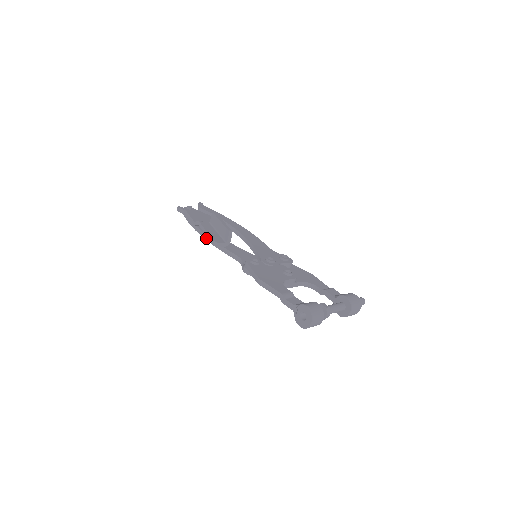
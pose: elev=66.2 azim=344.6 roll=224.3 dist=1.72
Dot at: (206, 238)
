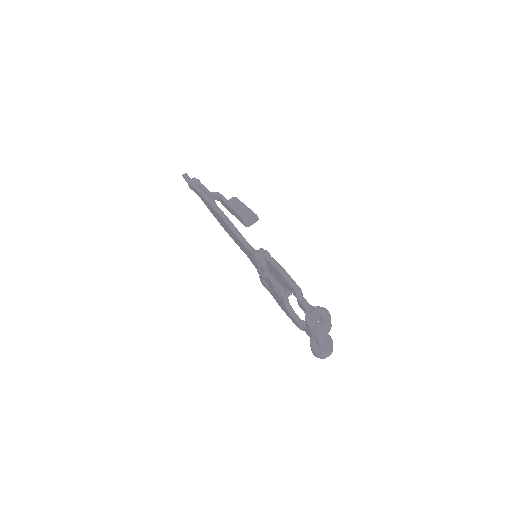
Dot at: (218, 210)
